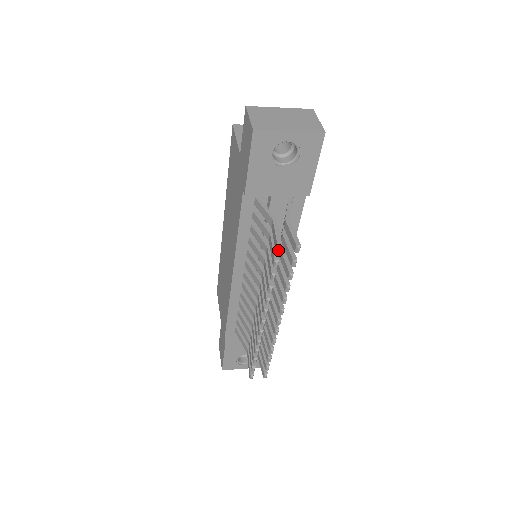
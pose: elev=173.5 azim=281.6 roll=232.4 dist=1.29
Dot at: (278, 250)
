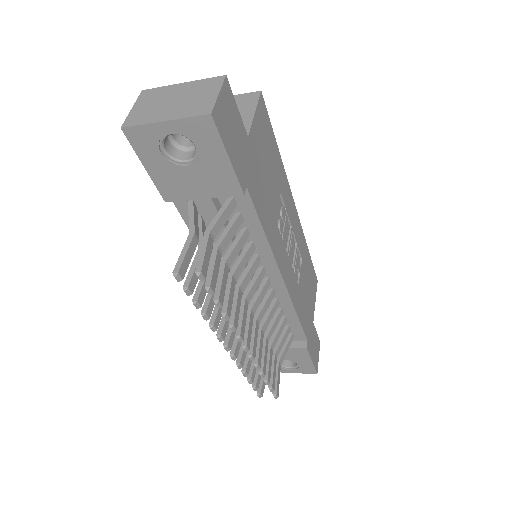
Dot at: (175, 278)
